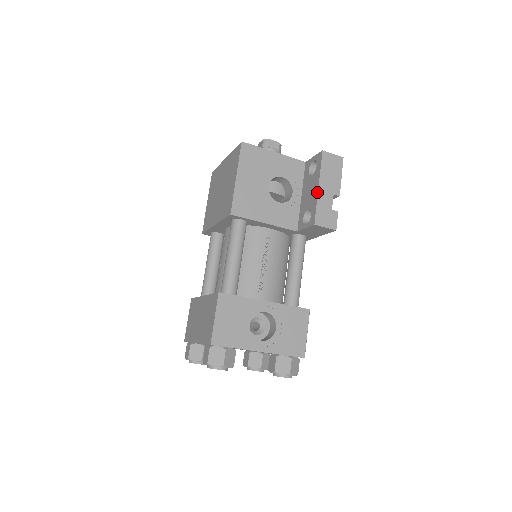
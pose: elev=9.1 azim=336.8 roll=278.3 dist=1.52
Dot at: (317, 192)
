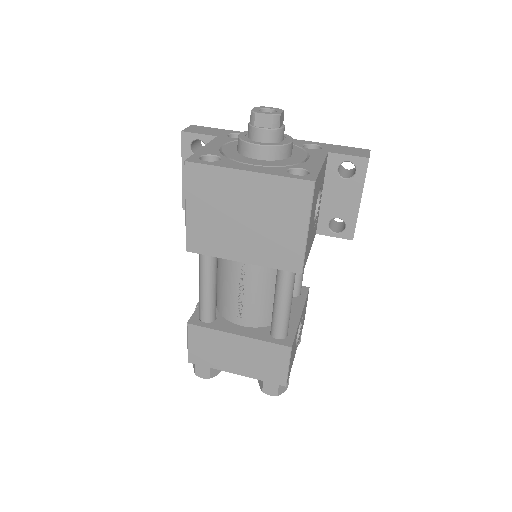
Dot at: (359, 207)
